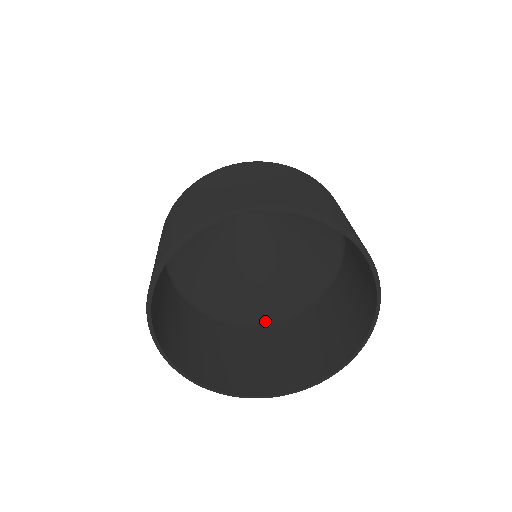
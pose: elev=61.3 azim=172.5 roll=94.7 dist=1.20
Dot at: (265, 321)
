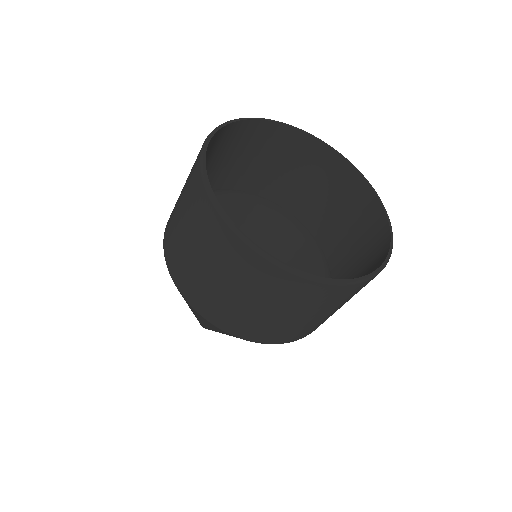
Dot at: occluded
